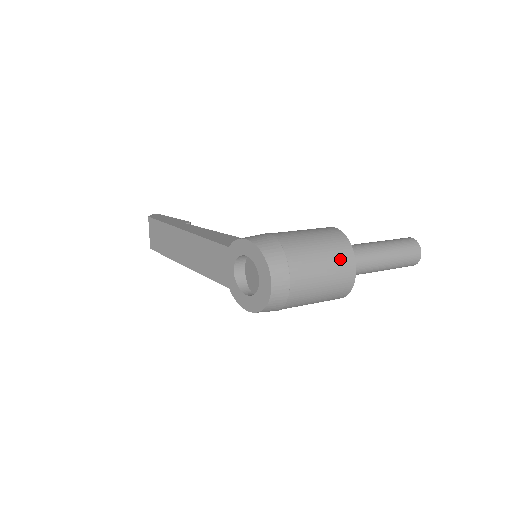
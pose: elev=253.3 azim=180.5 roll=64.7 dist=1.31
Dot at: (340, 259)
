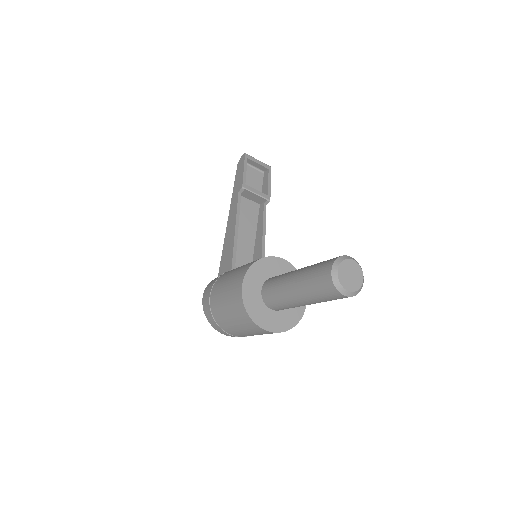
Dot at: (245, 324)
